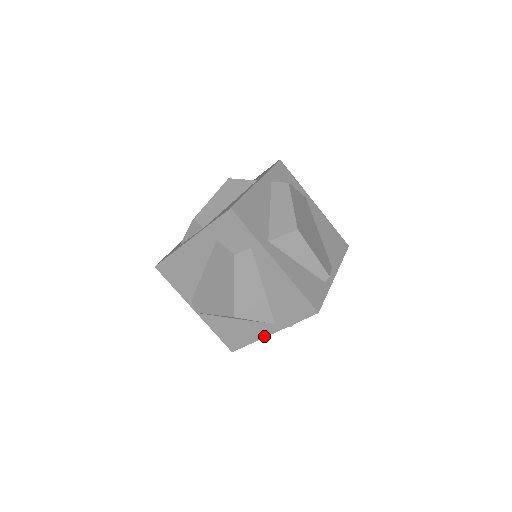
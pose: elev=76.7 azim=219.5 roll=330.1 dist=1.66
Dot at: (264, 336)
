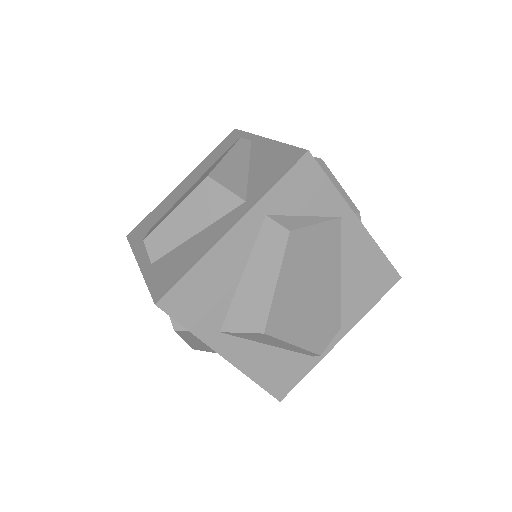
Dot at: occluded
